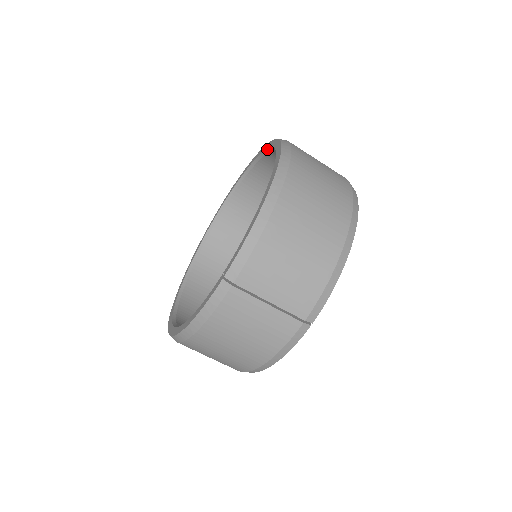
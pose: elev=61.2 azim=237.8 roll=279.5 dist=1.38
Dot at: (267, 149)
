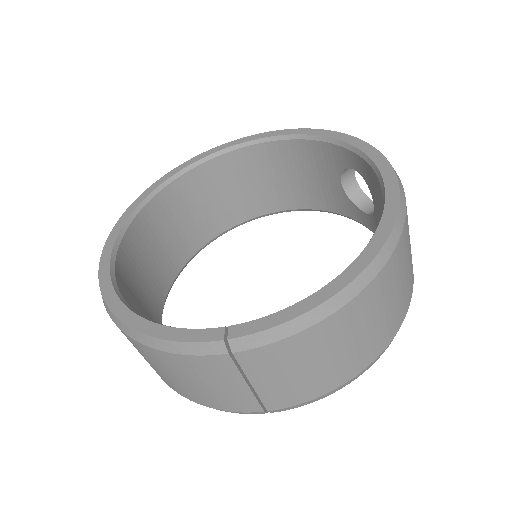
Dot at: (367, 156)
